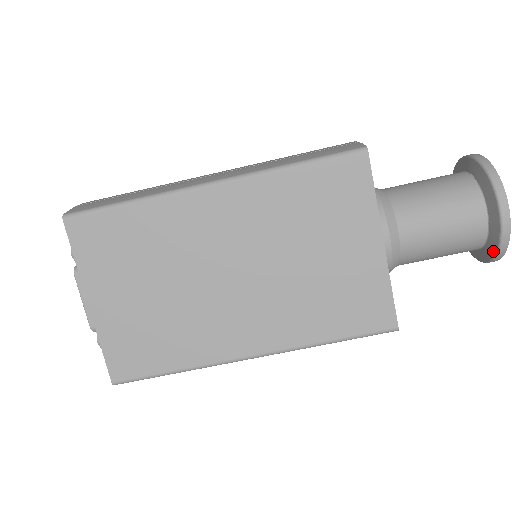
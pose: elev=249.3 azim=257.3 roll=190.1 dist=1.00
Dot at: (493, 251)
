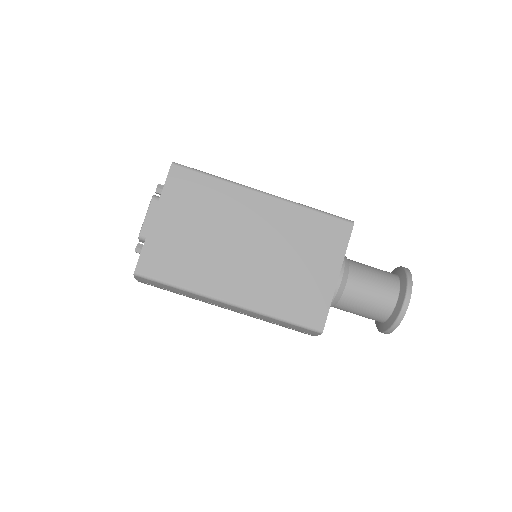
Dot at: (392, 322)
